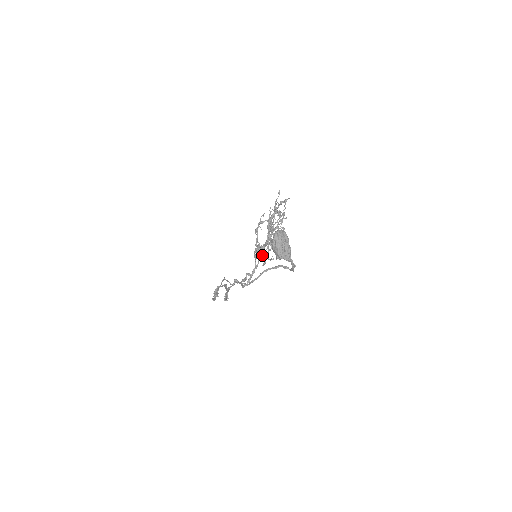
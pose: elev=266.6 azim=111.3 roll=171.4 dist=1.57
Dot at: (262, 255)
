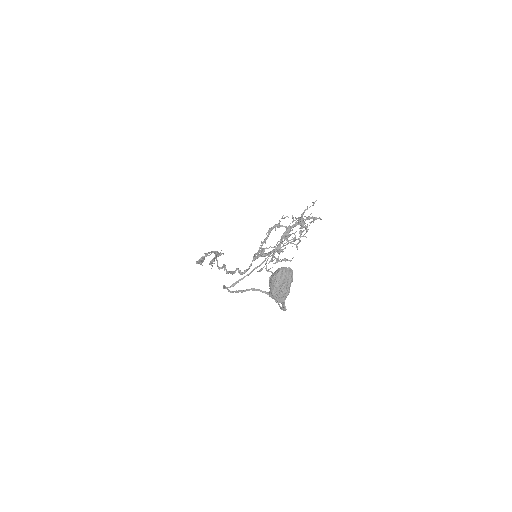
Dot at: (261, 264)
